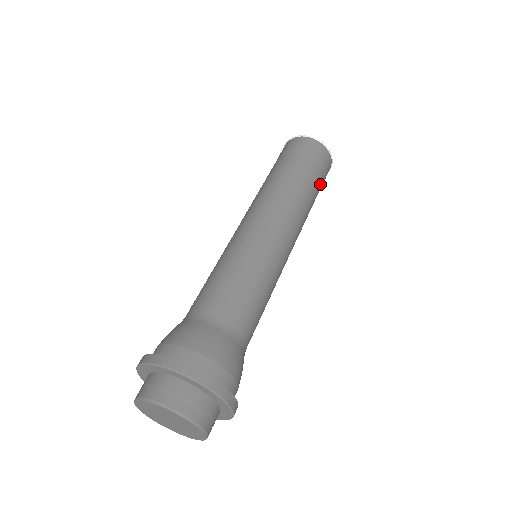
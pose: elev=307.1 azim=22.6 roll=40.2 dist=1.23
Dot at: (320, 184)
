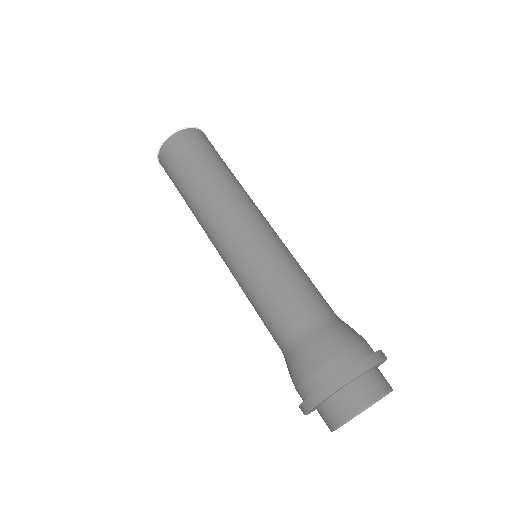
Dot at: occluded
